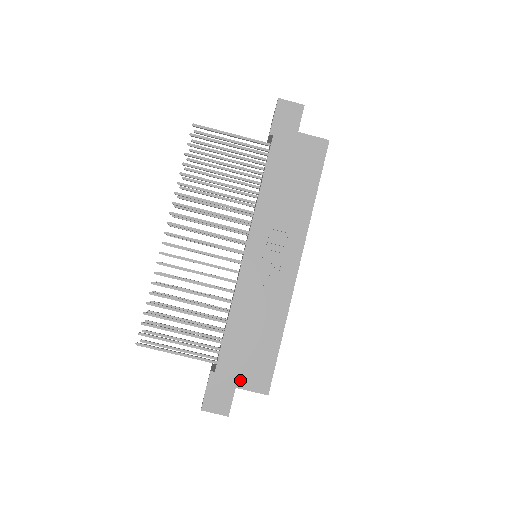
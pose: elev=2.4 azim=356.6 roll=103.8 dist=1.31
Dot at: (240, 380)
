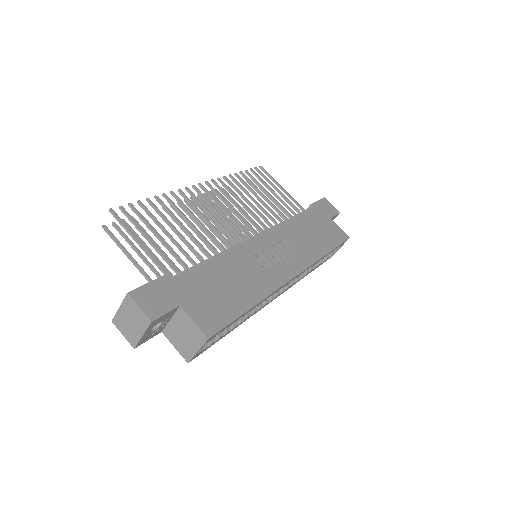
Dot at: (189, 303)
